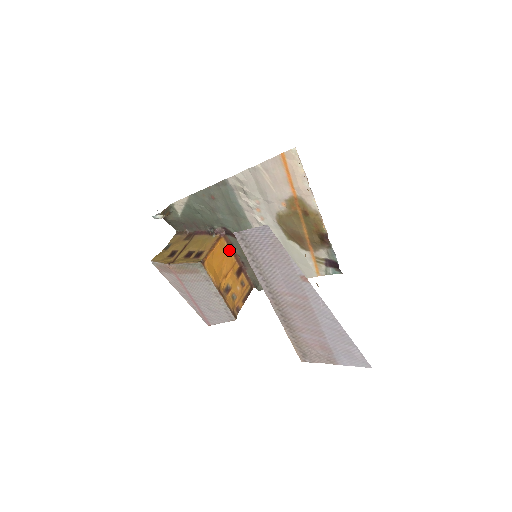
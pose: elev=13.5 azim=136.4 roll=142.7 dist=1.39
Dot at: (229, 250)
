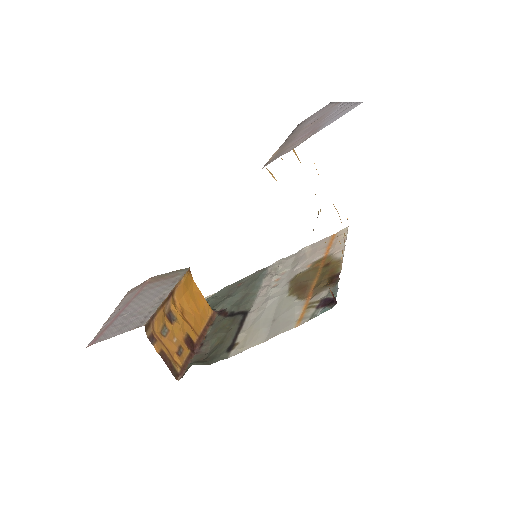
Dot at: (205, 323)
